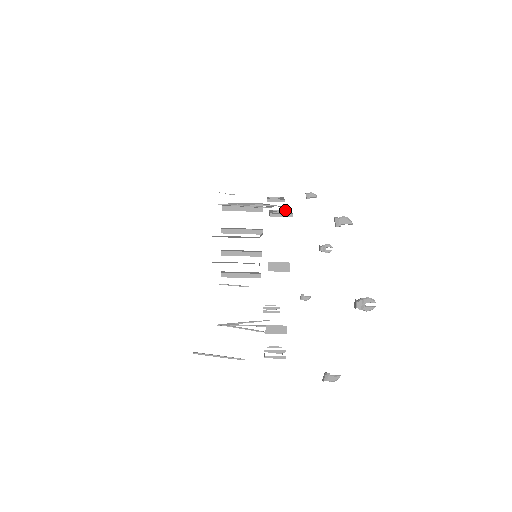
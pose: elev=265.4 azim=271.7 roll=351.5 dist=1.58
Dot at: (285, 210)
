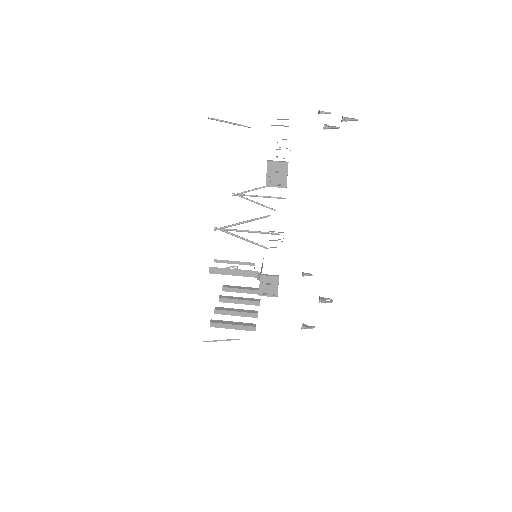
Dot at: occluded
